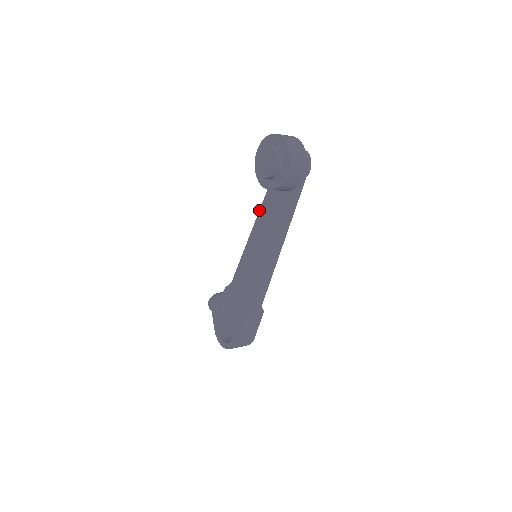
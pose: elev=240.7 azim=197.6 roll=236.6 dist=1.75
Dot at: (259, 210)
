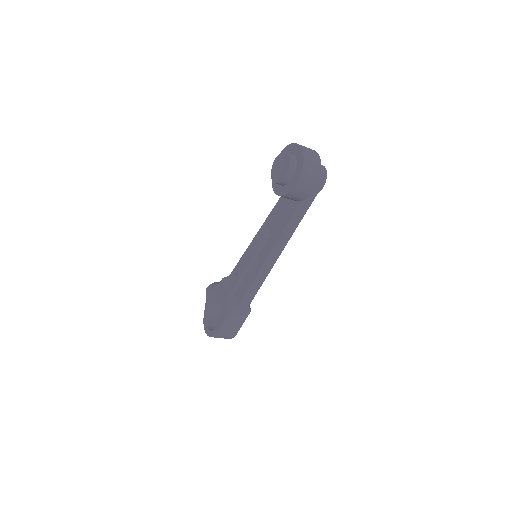
Dot at: occluded
